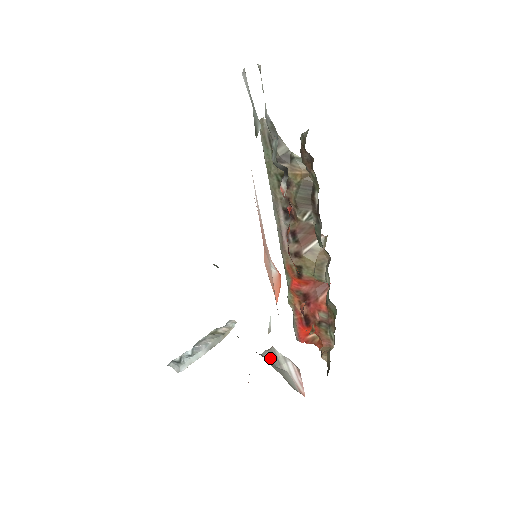
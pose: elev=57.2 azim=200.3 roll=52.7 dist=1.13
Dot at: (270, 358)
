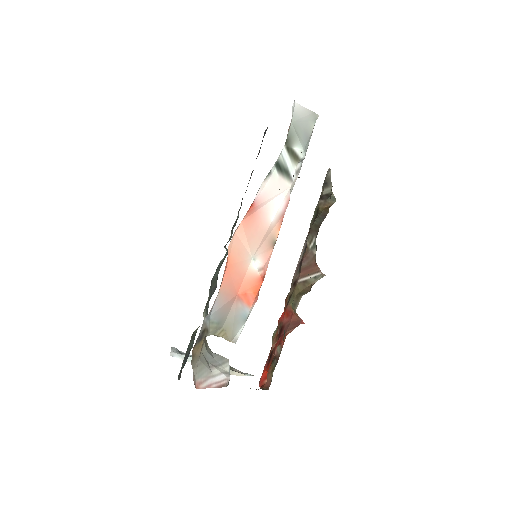
Dot at: (213, 356)
